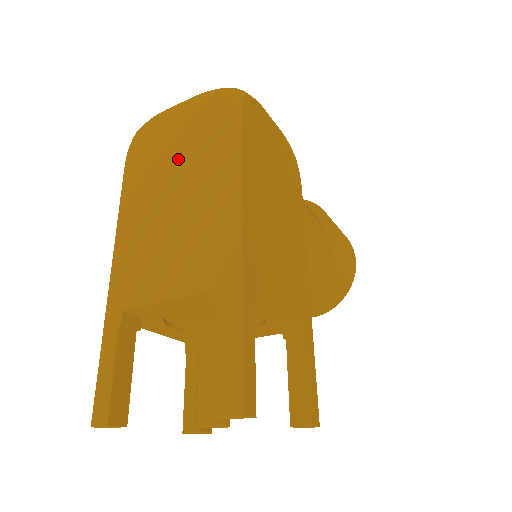
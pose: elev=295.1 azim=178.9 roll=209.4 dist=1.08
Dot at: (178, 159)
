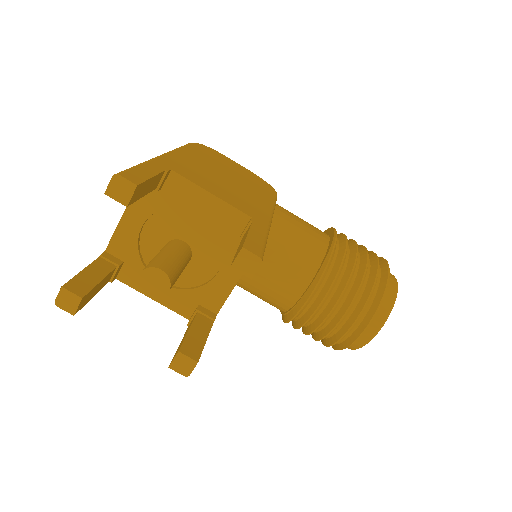
Dot at: occluded
